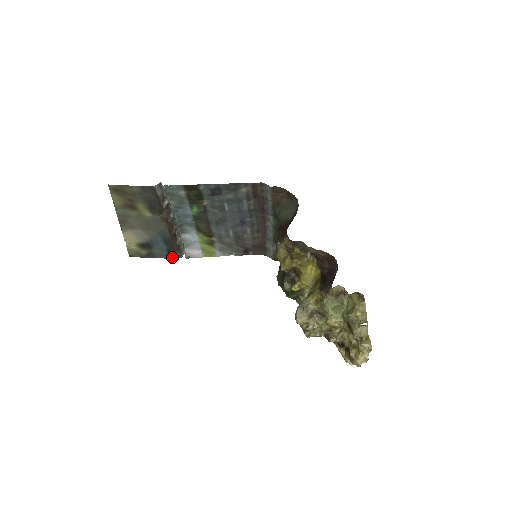
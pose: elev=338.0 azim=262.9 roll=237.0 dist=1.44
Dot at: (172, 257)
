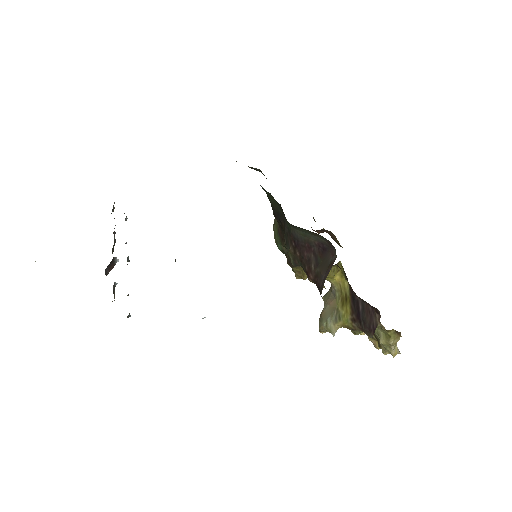
Dot at: occluded
